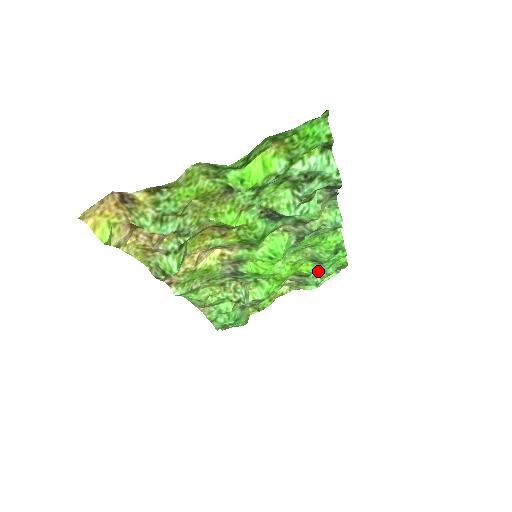
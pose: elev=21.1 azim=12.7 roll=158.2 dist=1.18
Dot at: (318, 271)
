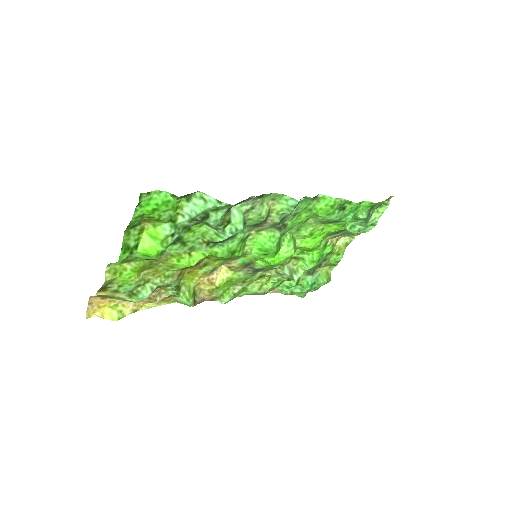
Dot at: (352, 221)
